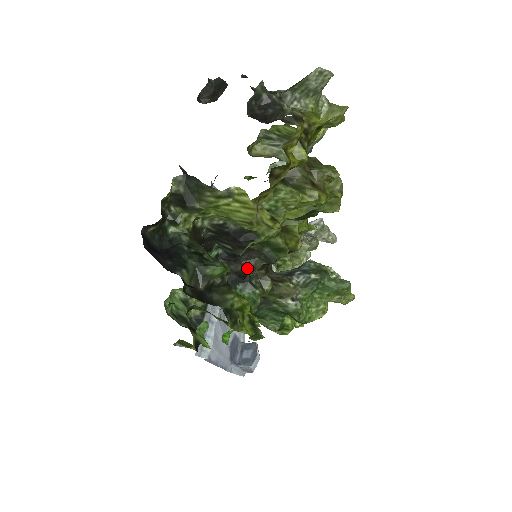
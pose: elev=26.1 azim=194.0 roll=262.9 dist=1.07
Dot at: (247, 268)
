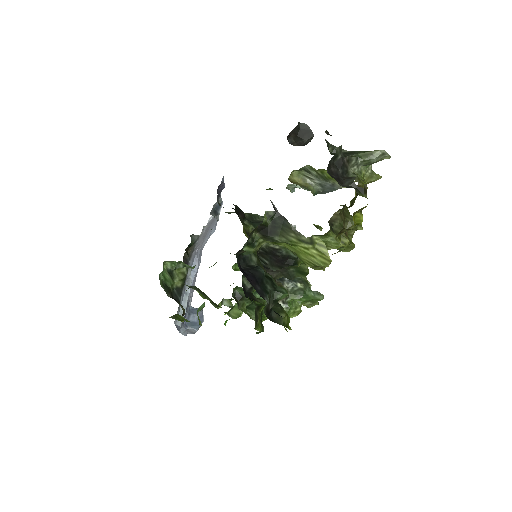
Dot at: occluded
